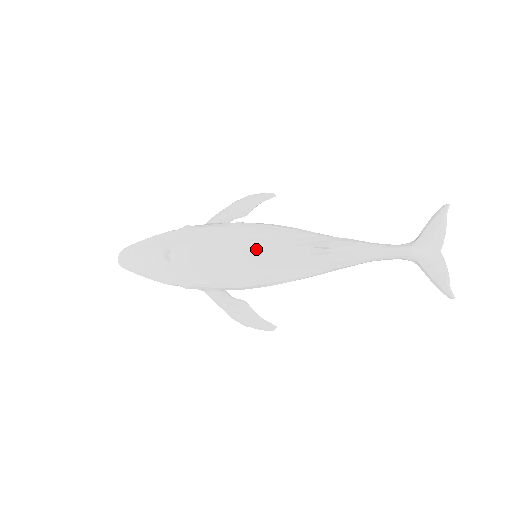
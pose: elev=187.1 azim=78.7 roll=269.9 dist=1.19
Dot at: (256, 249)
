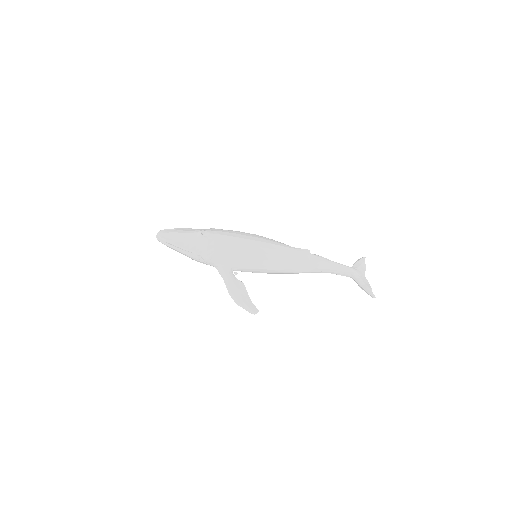
Dot at: (265, 241)
